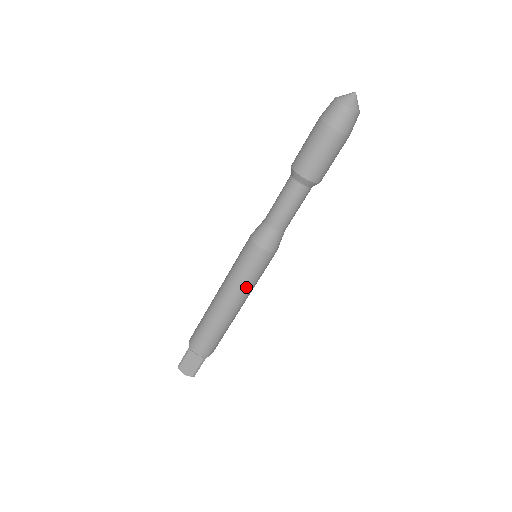
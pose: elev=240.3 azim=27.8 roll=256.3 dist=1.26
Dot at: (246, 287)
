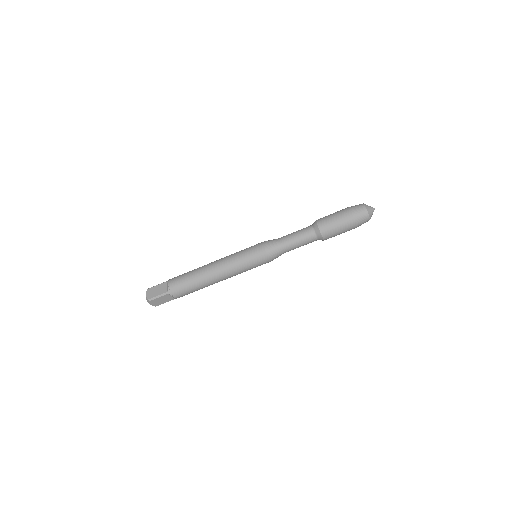
Dot at: occluded
